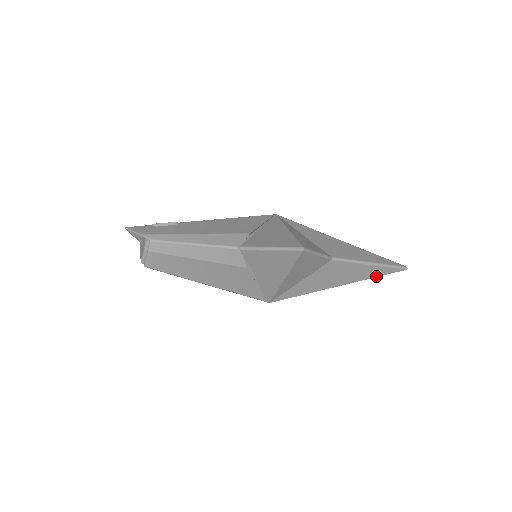
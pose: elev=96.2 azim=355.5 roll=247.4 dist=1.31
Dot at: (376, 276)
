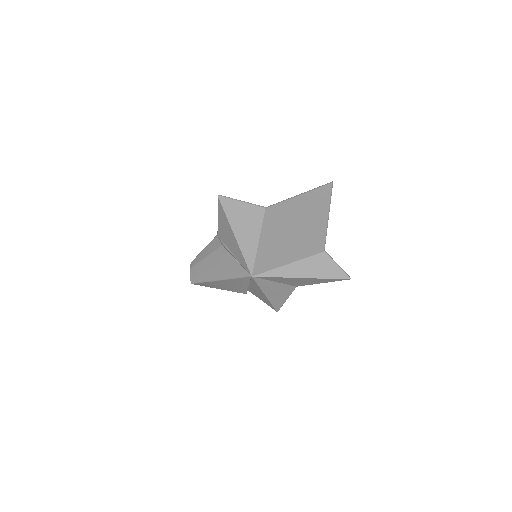
Dot at: (312, 205)
